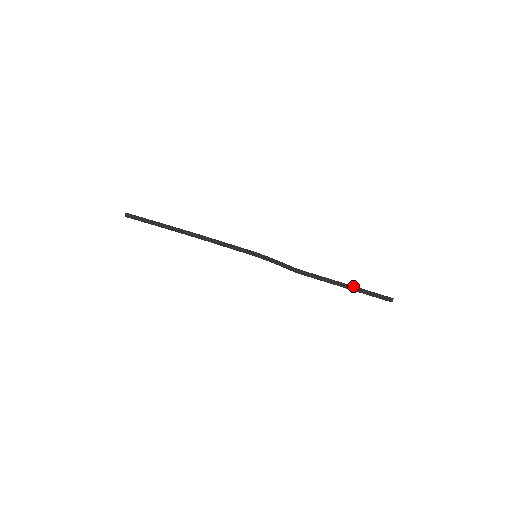
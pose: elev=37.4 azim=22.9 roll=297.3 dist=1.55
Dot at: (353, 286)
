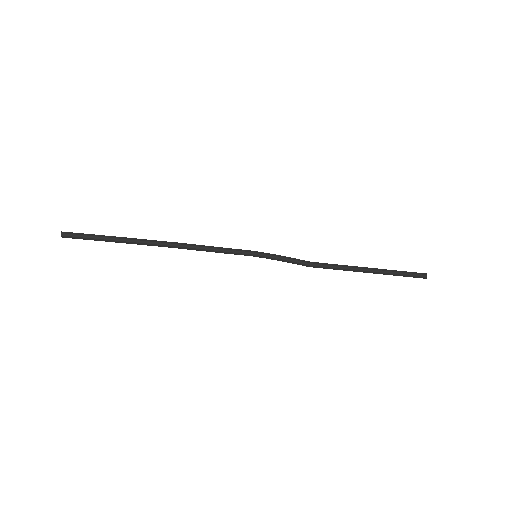
Dot at: (380, 269)
